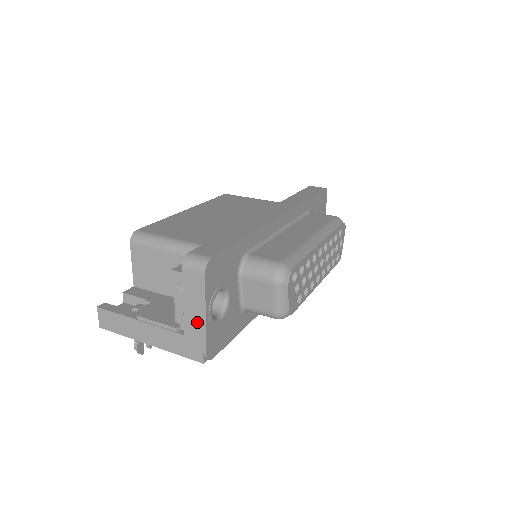
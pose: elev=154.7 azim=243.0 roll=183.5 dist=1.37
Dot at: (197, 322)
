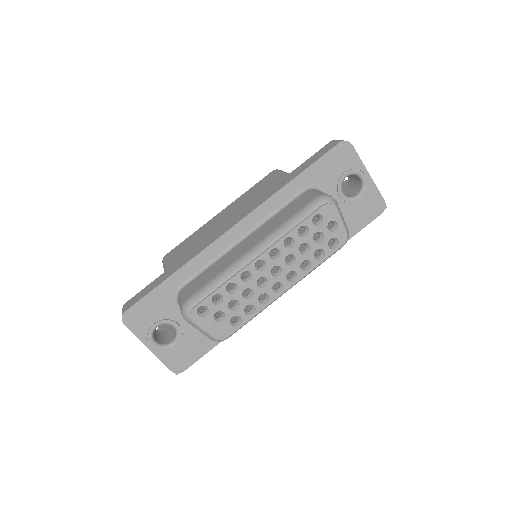
Dot at: occluded
